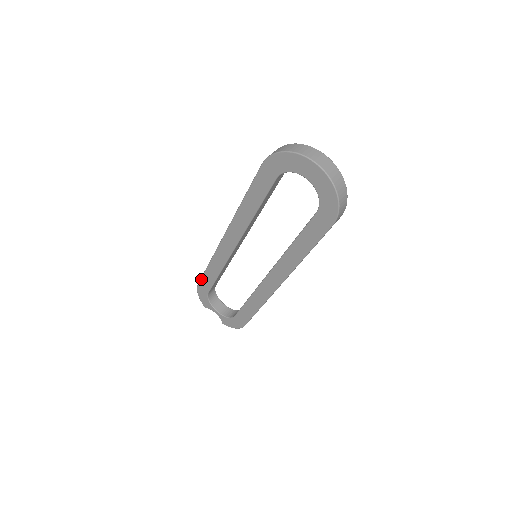
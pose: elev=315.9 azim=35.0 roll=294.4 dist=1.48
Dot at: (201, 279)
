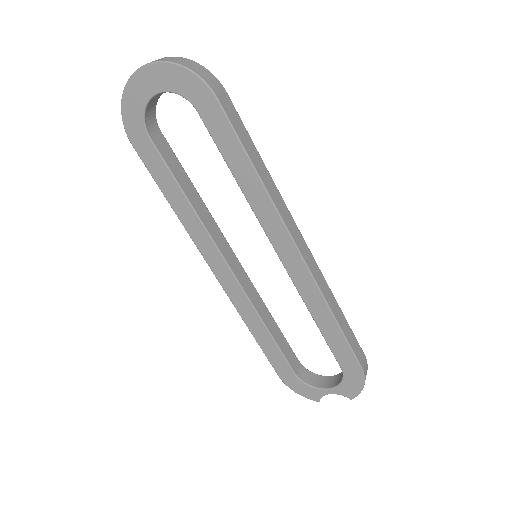
Dot at: (271, 364)
